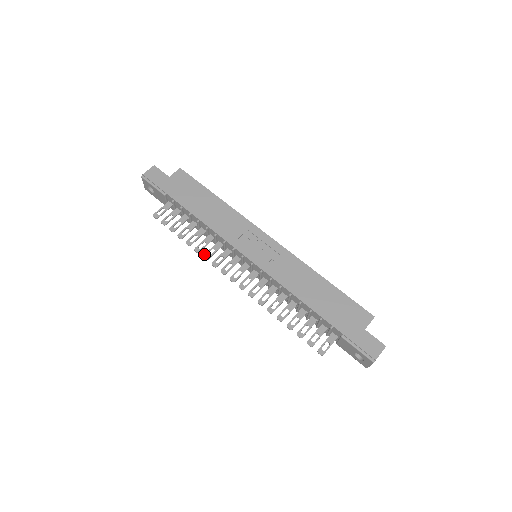
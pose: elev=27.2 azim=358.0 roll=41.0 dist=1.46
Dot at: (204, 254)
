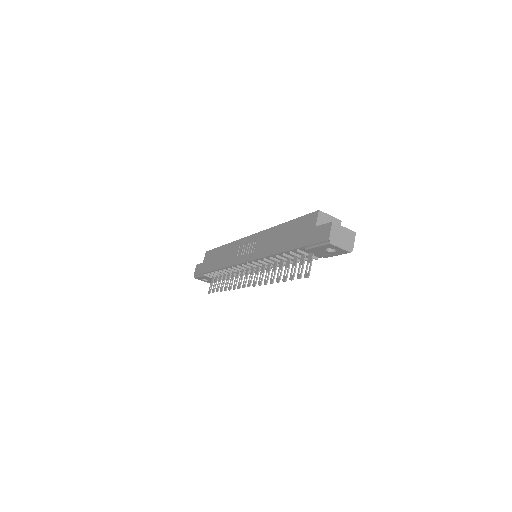
Dot at: (233, 287)
